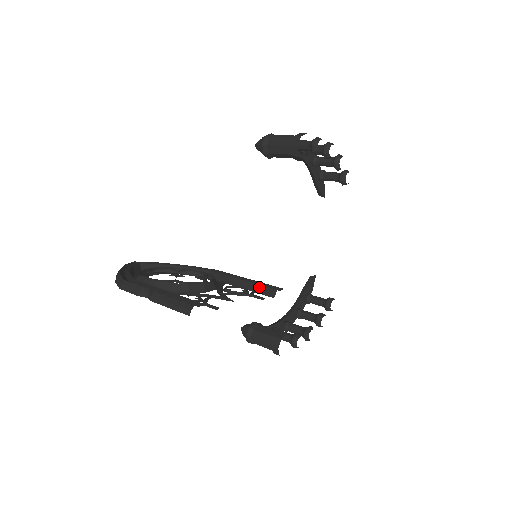
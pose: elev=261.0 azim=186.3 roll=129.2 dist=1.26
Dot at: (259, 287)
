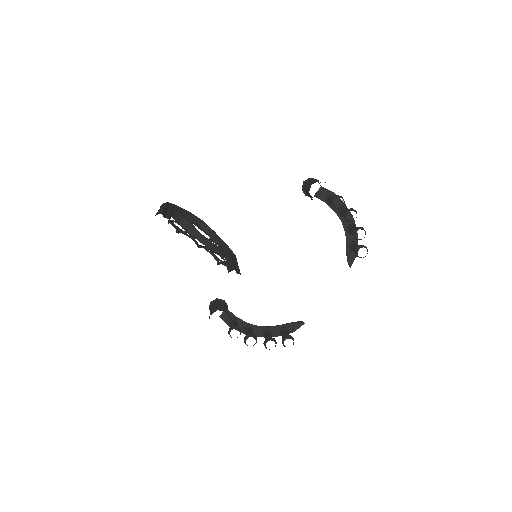
Dot at: (231, 265)
